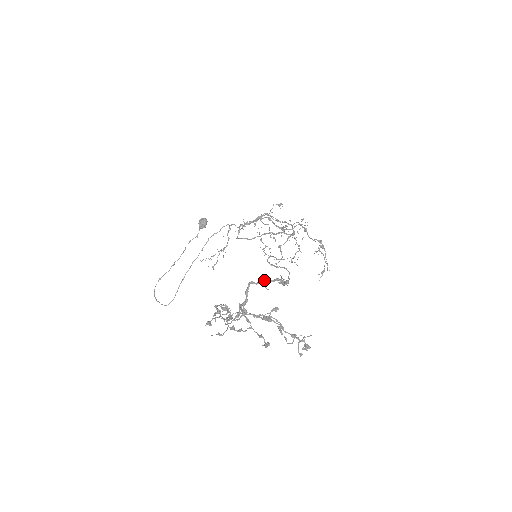
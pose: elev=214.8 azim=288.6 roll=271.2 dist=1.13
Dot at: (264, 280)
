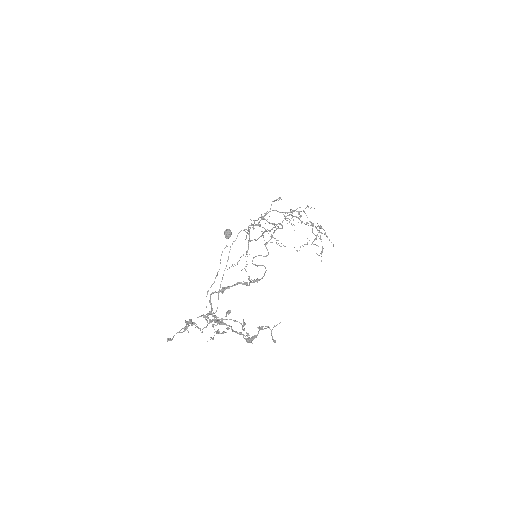
Dot at: (225, 287)
